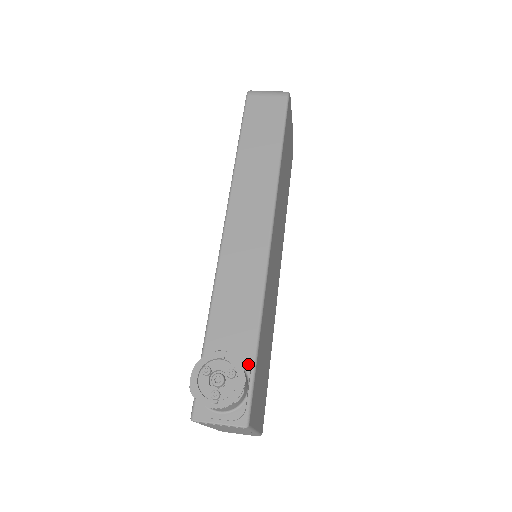
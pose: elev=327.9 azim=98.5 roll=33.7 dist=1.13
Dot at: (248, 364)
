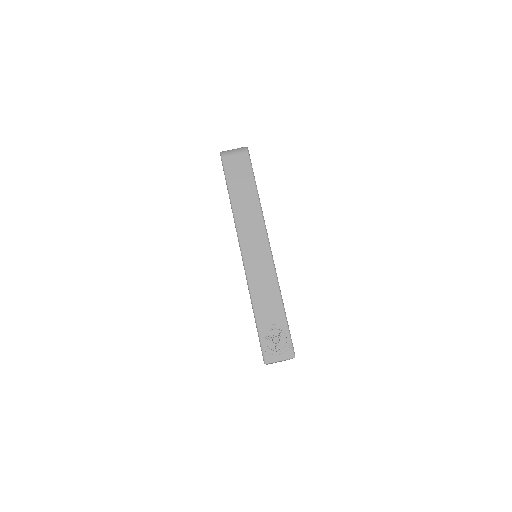
Dot at: (284, 326)
